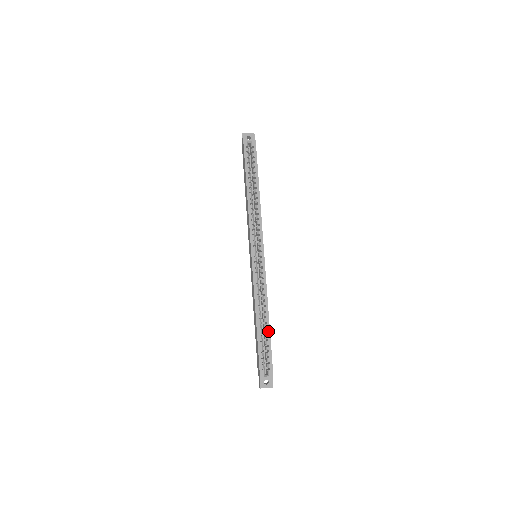
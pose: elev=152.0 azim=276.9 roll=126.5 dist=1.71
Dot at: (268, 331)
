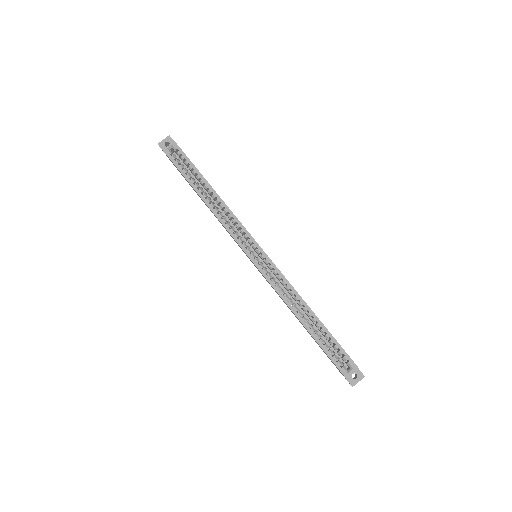
Dot at: (320, 324)
